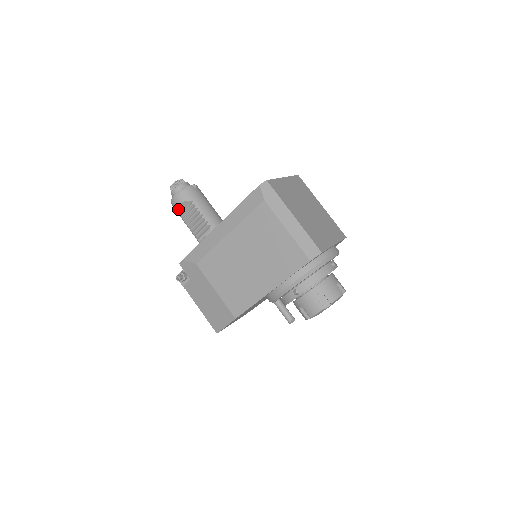
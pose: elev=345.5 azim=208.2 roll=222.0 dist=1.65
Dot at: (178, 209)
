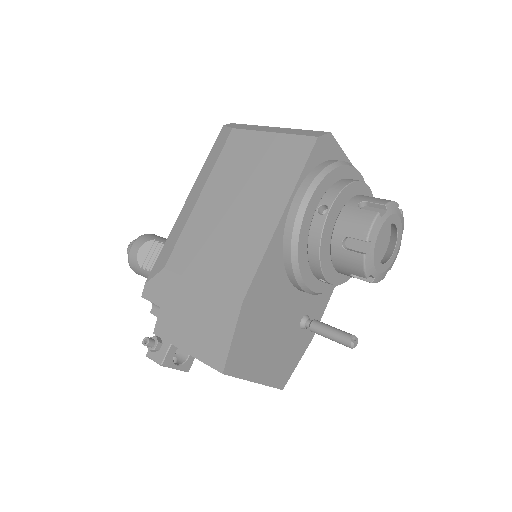
Dot at: (137, 259)
